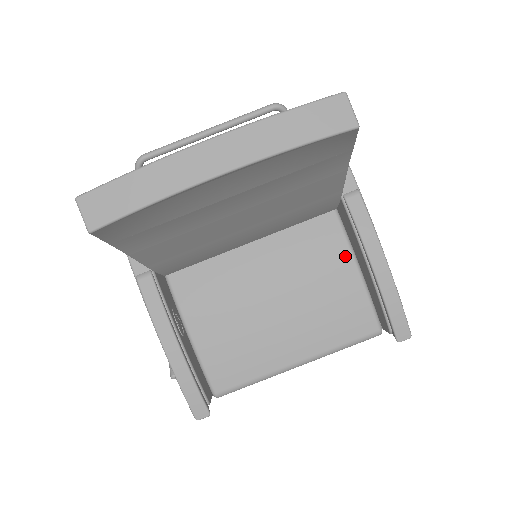
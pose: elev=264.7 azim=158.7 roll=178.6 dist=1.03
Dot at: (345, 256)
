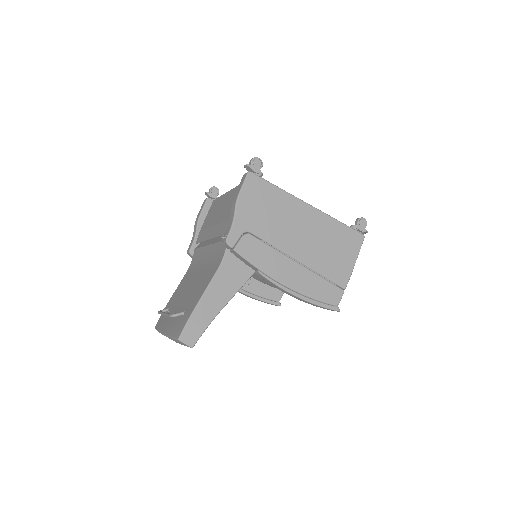
Dot at: occluded
